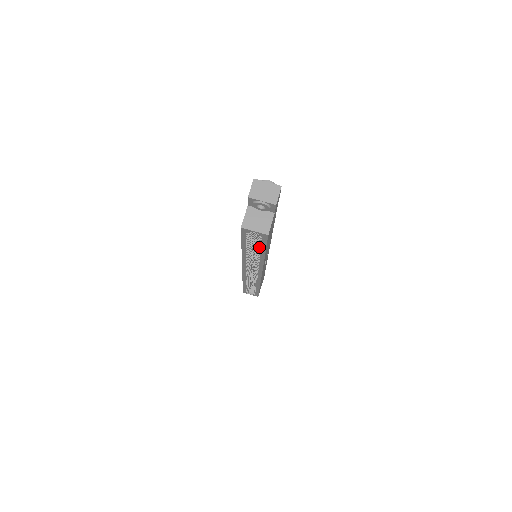
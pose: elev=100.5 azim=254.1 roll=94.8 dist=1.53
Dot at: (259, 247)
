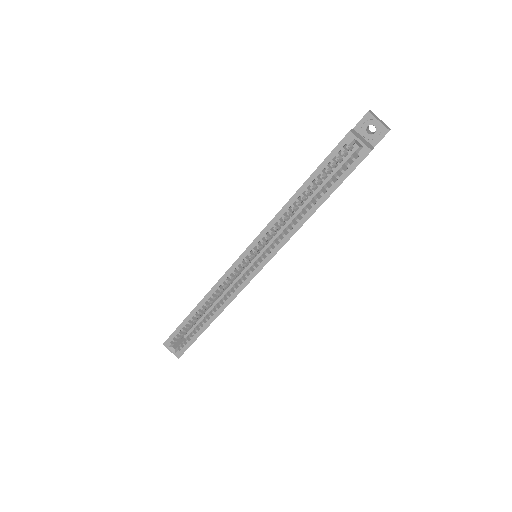
Dot at: (328, 186)
